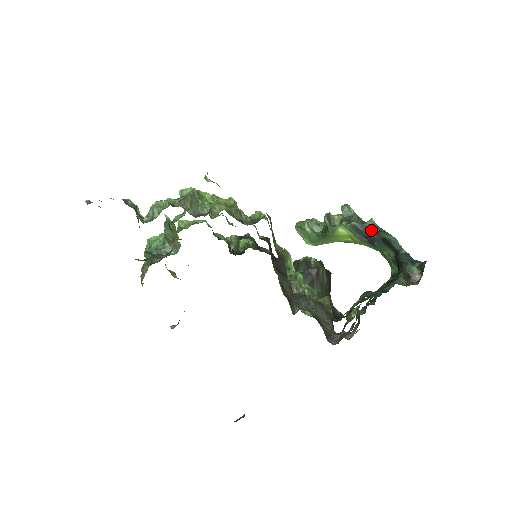
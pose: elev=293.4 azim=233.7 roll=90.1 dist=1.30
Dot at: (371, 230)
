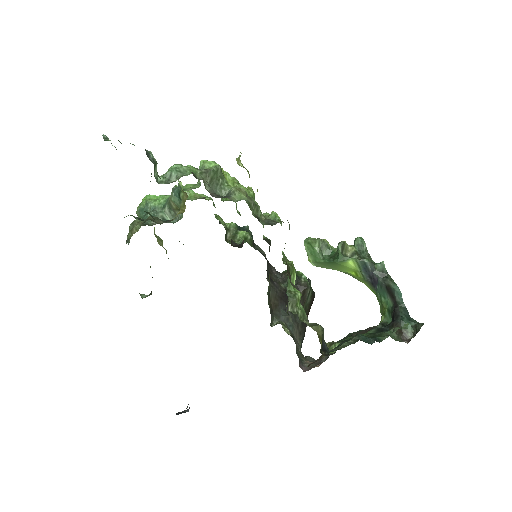
Dot at: (379, 273)
